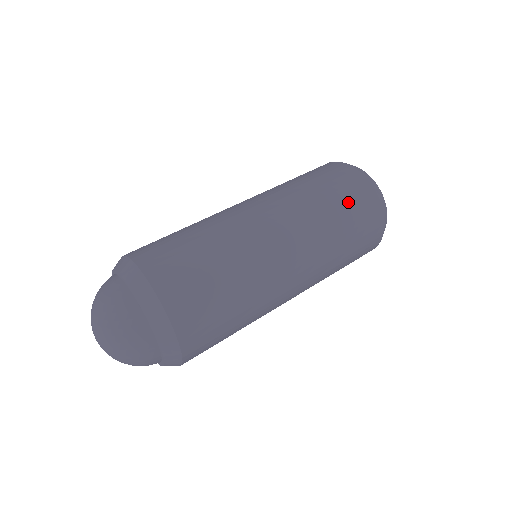
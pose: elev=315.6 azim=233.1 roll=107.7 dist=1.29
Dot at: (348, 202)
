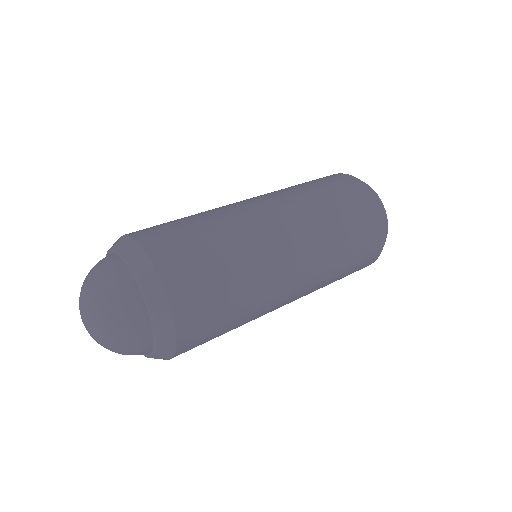
Dot at: (347, 199)
